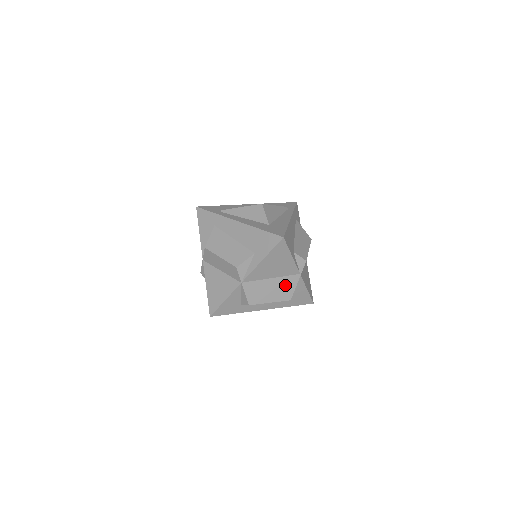
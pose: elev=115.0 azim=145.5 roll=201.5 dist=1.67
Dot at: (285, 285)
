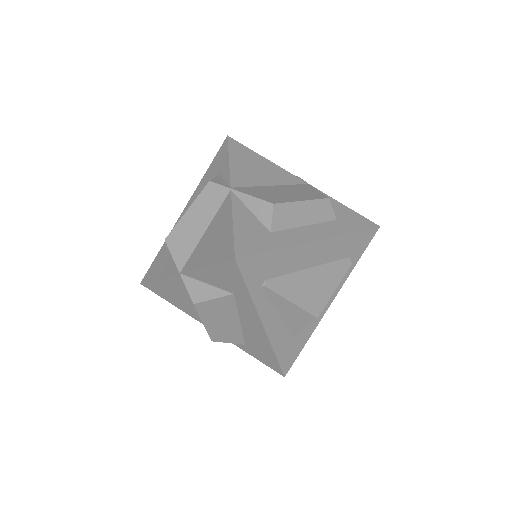
Dot at: occluded
